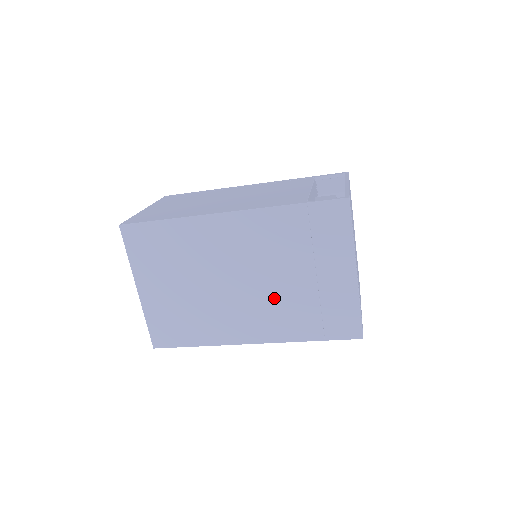
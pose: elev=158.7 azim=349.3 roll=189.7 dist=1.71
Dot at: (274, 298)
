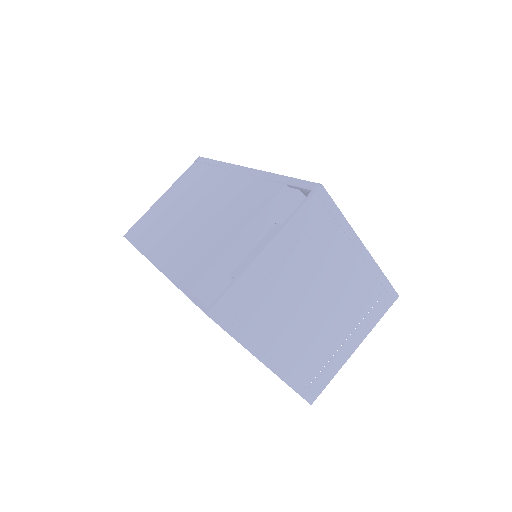
Dot at: occluded
